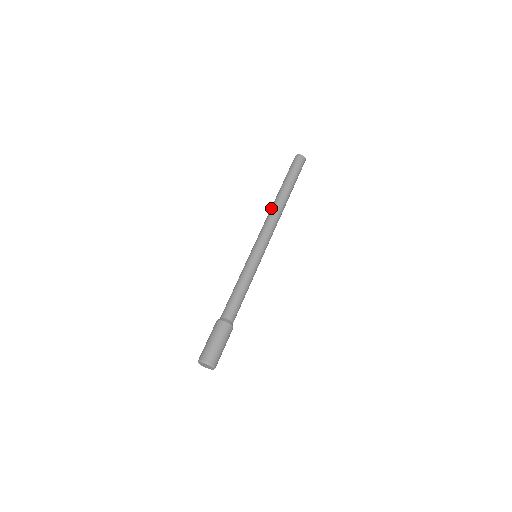
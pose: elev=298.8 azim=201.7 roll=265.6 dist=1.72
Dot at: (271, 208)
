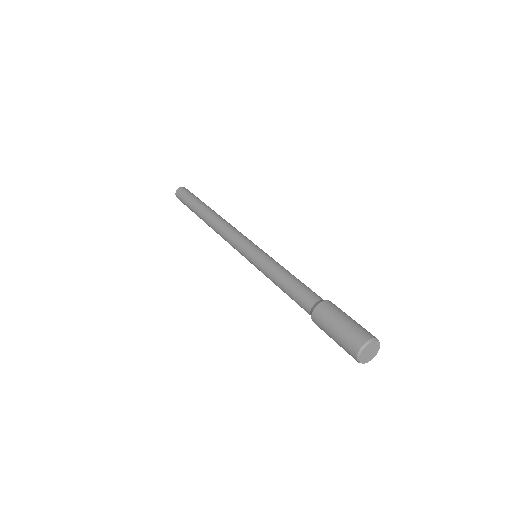
Dot at: (217, 219)
